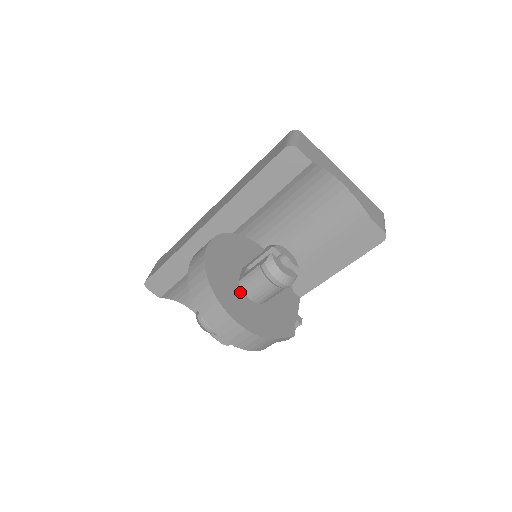
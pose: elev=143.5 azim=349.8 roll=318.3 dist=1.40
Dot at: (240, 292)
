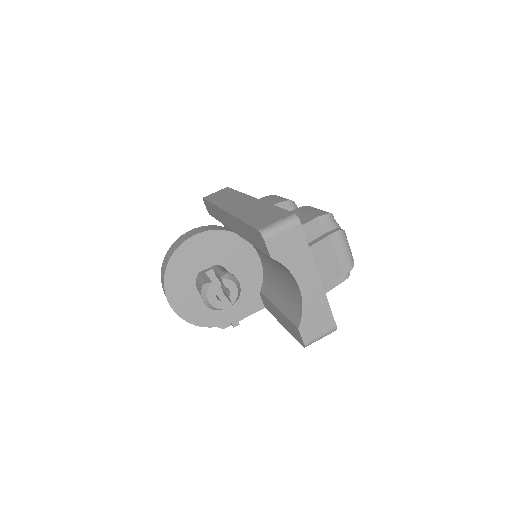
Dot at: (193, 280)
